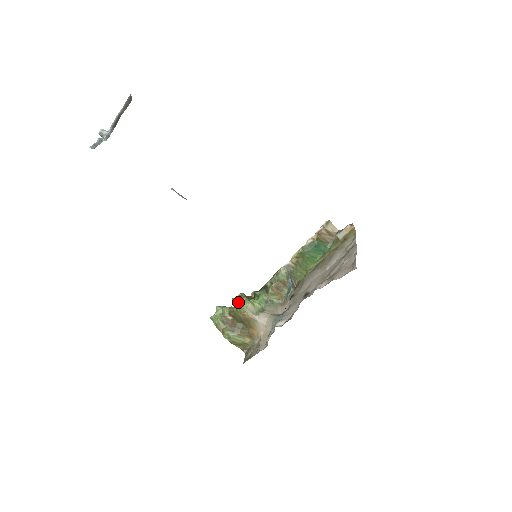
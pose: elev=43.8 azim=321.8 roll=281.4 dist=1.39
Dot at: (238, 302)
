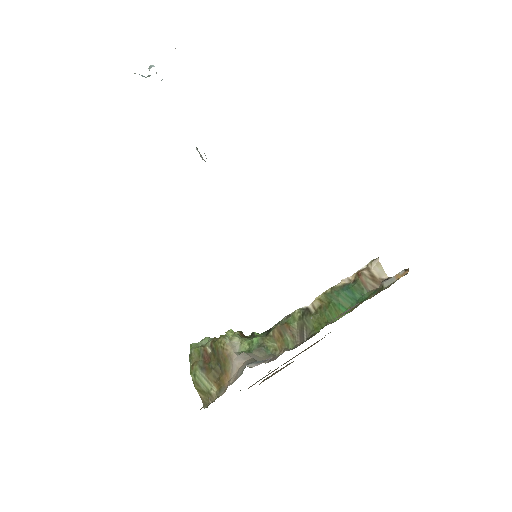
Dot at: occluded
